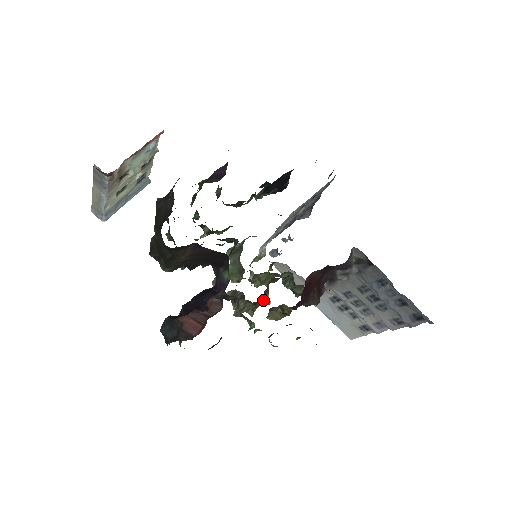
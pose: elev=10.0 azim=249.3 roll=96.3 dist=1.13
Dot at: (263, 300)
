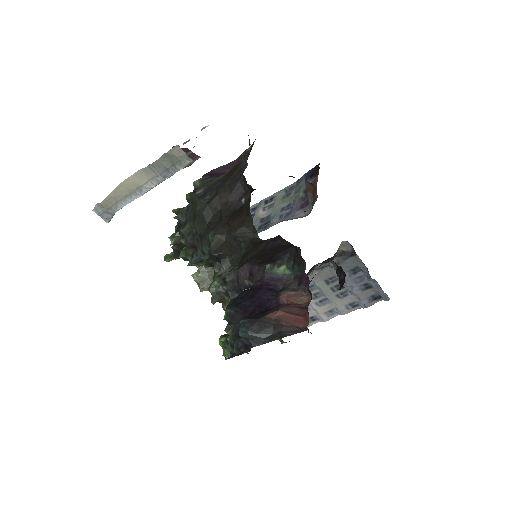
Dot at: occluded
